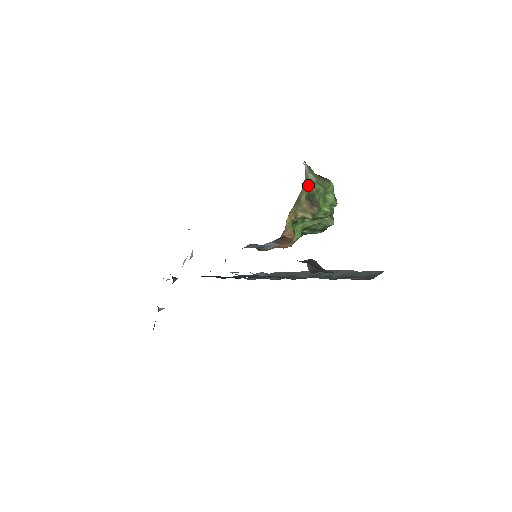
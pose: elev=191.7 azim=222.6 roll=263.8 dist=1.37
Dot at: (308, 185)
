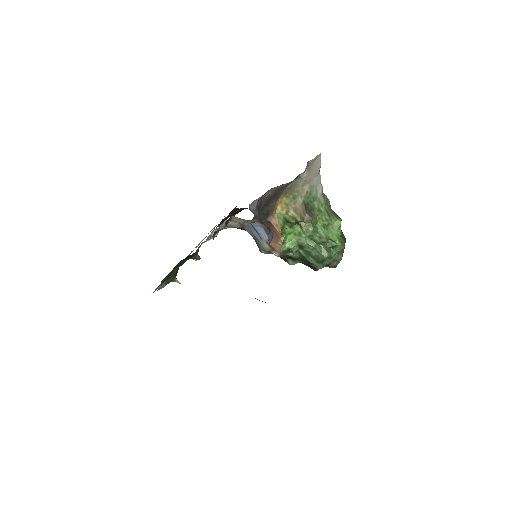
Dot at: (312, 197)
